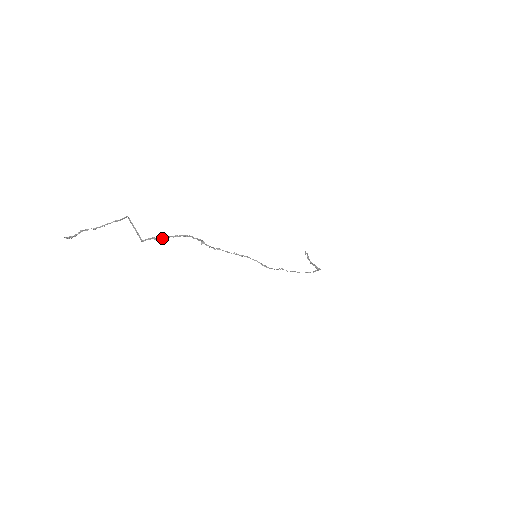
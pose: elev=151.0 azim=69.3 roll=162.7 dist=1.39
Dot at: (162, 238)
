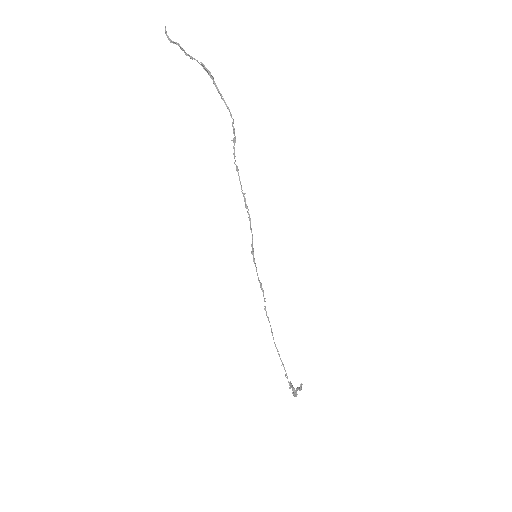
Dot at: (214, 83)
